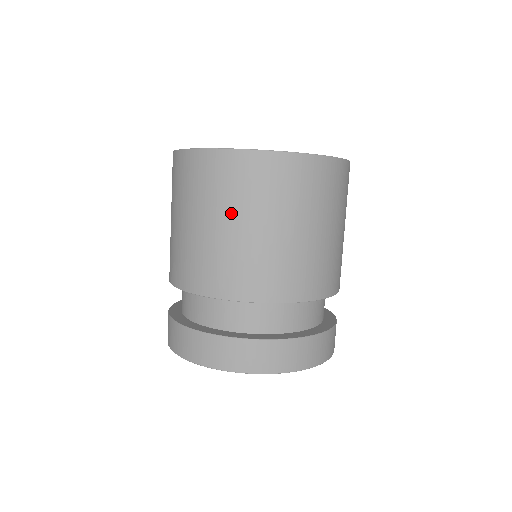
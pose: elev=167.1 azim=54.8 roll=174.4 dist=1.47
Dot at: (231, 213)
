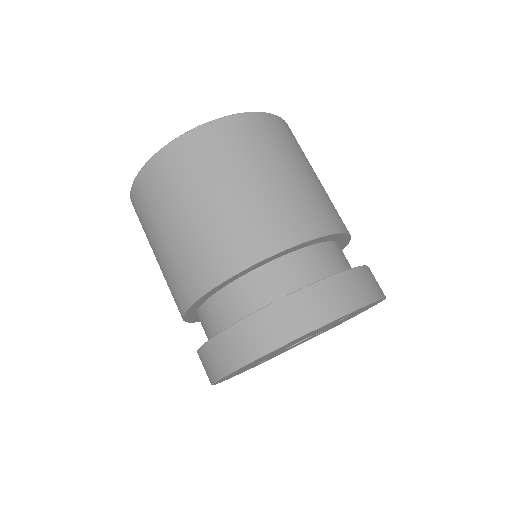
Dot at: (183, 202)
